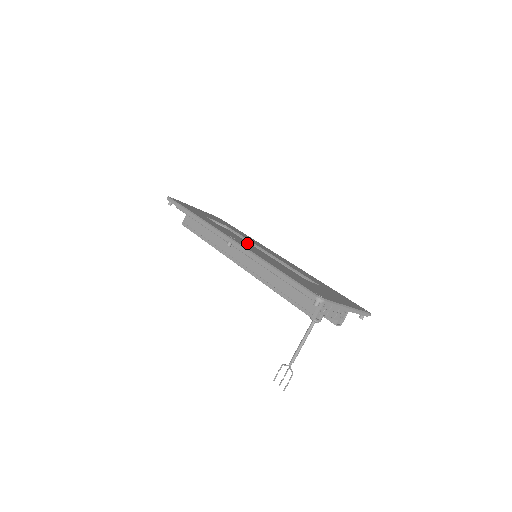
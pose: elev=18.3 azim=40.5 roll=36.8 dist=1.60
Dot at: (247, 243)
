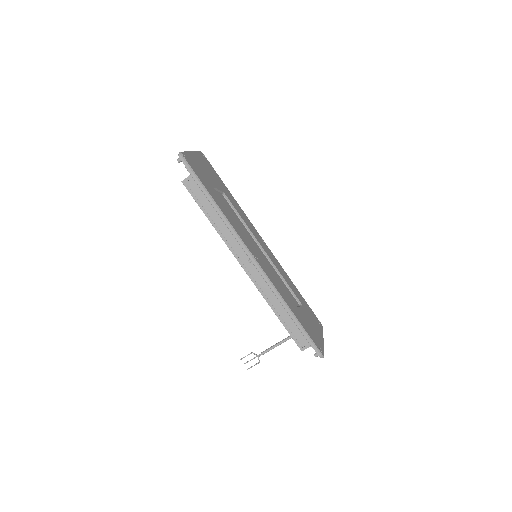
Dot at: (248, 235)
